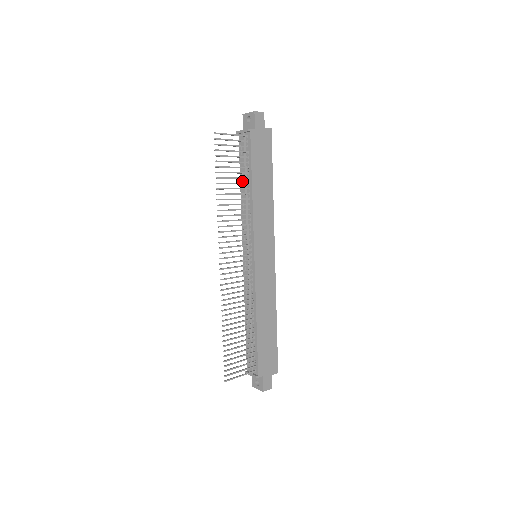
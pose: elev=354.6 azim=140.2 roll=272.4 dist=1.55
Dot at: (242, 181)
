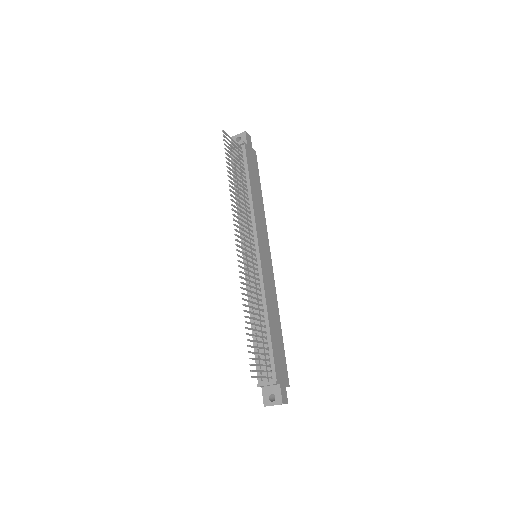
Dot at: occluded
